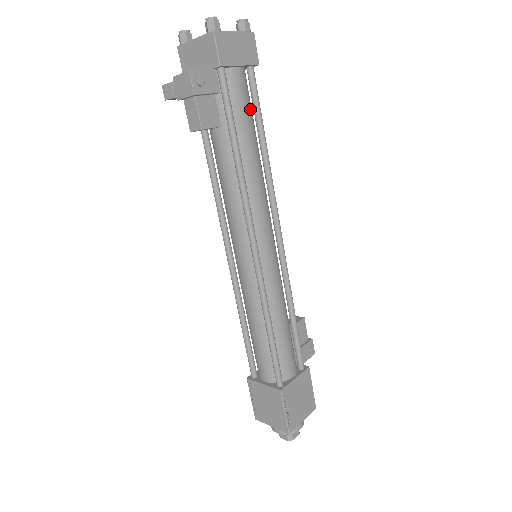
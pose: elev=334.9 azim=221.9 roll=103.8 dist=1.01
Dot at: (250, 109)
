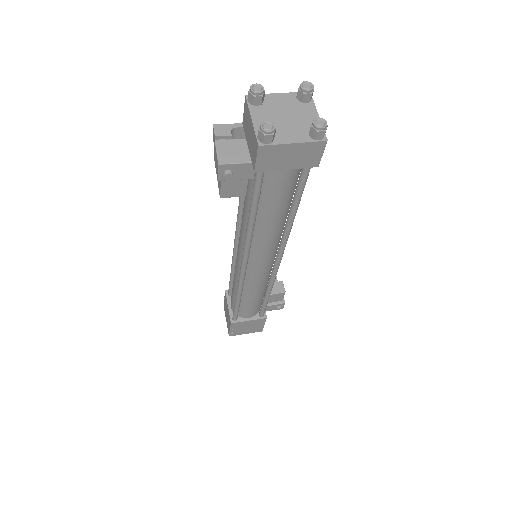
Dot at: (288, 192)
